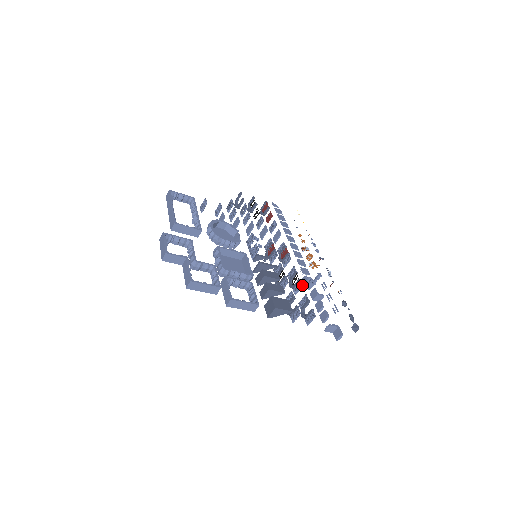
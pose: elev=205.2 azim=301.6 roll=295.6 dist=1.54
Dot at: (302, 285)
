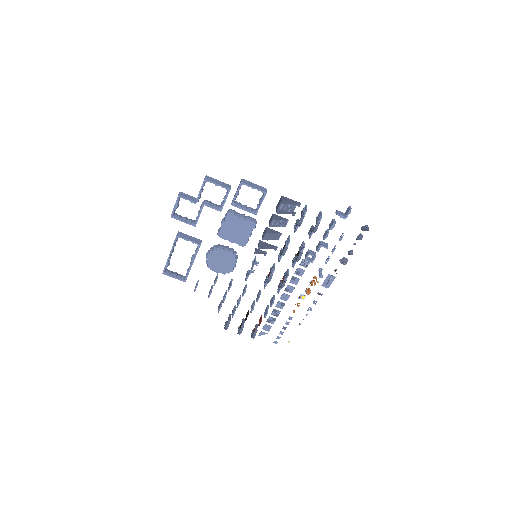
Dot at: (303, 241)
